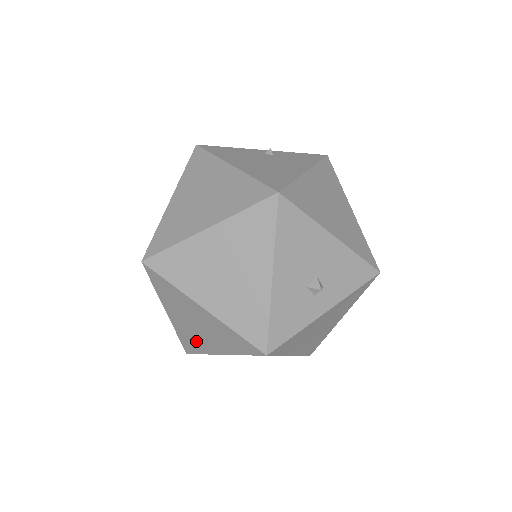
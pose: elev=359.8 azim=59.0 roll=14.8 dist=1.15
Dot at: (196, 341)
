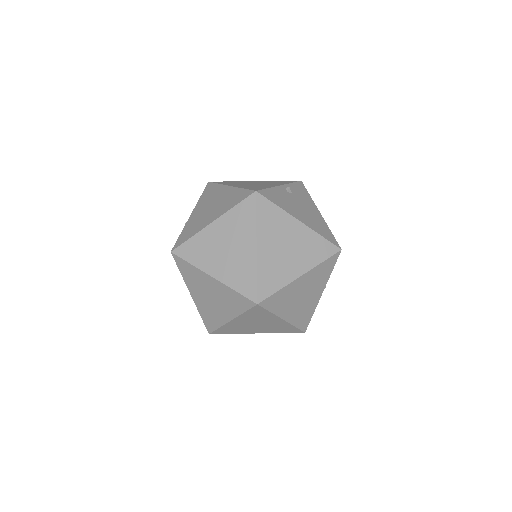
Dot at: (239, 330)
